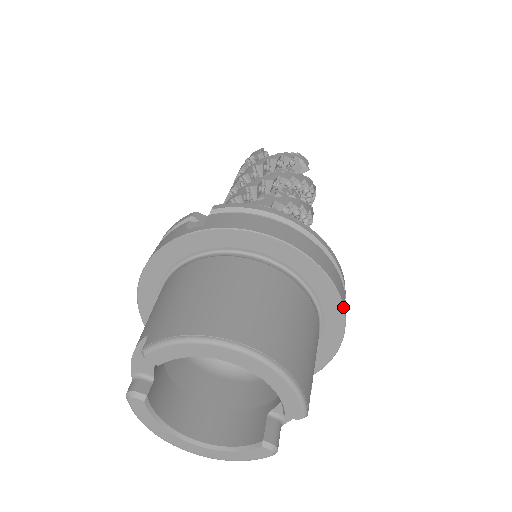
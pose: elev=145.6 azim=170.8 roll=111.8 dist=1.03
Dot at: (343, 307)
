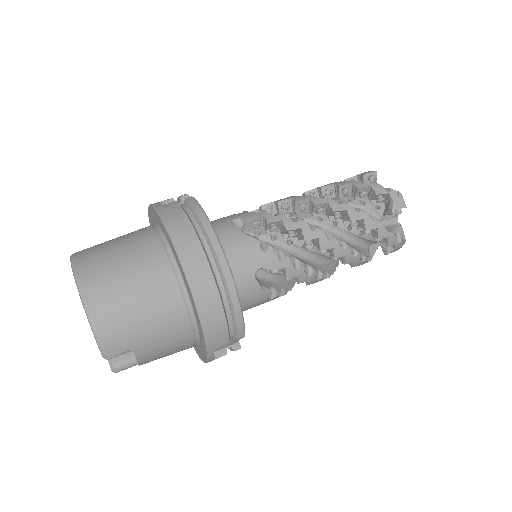
Dot at: (201, 325)
